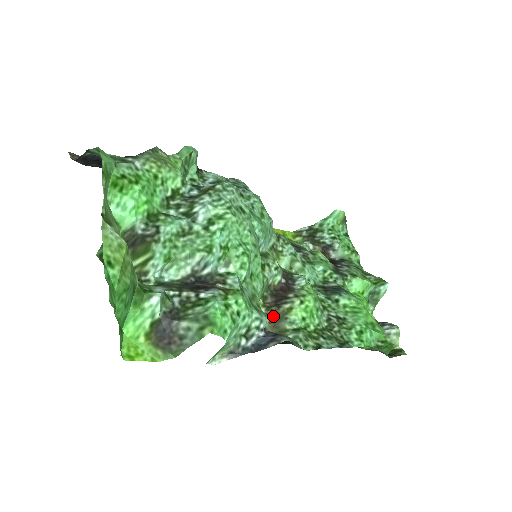
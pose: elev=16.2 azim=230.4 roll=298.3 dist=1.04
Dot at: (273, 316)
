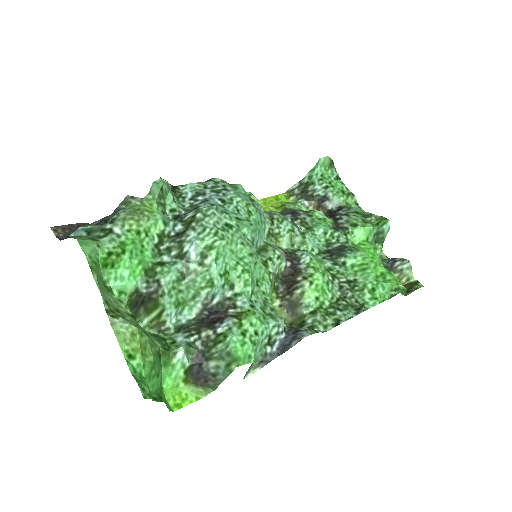
Dot at: (289, 305)
